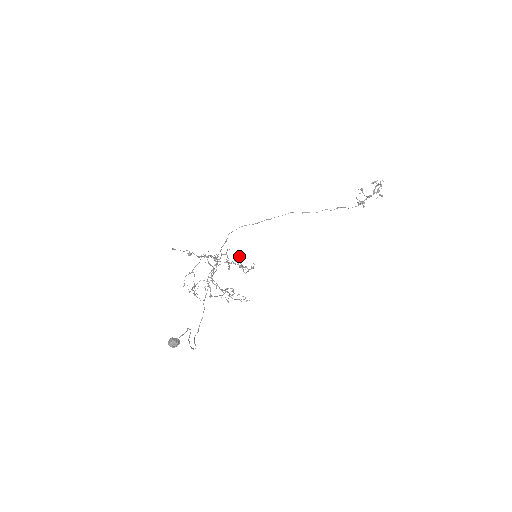
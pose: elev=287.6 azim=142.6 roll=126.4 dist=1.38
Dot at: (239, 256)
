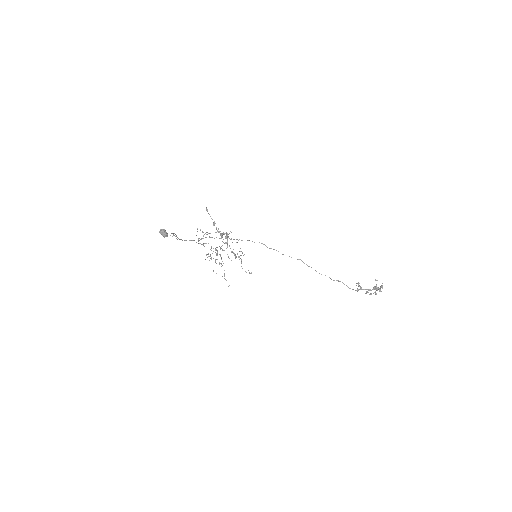
Dot at: occluded
